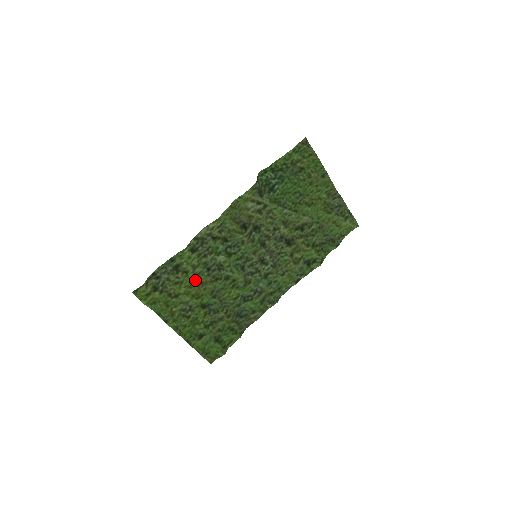
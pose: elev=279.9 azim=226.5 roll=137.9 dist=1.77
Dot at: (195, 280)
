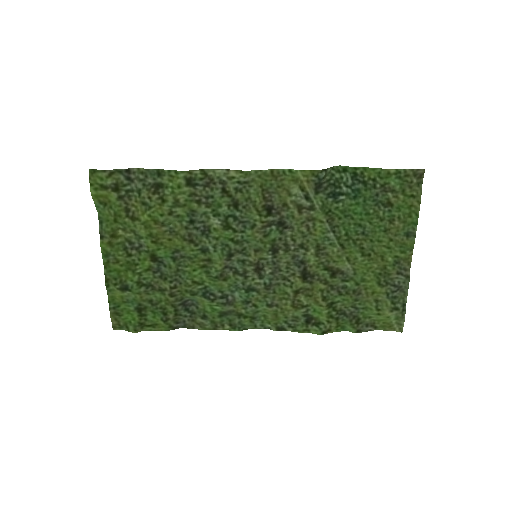
Dot at: (167, 219)
